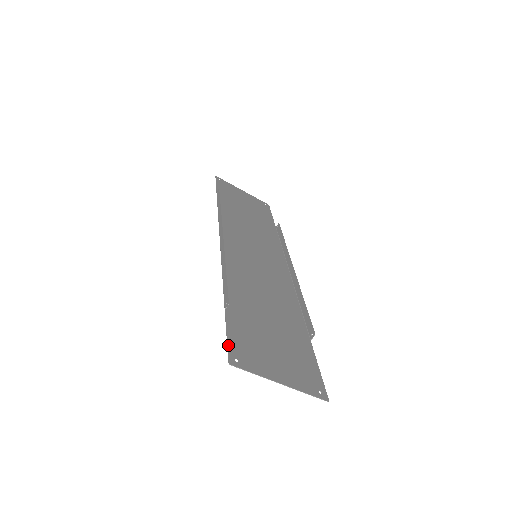
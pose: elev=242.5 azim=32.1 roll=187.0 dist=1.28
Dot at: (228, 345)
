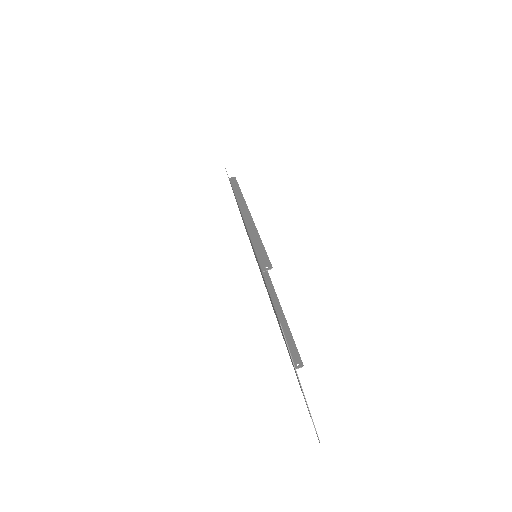
Dot at: occluded
